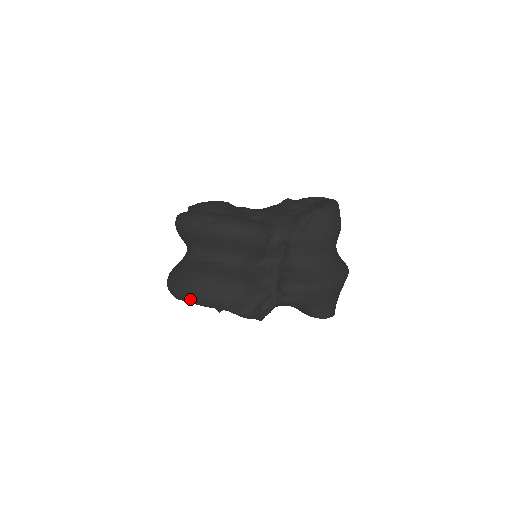
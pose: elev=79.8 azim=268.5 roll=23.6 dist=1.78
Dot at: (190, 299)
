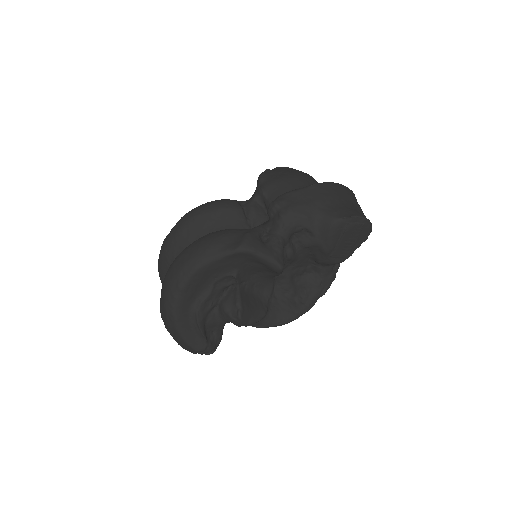
Dot at: (175, 280)
